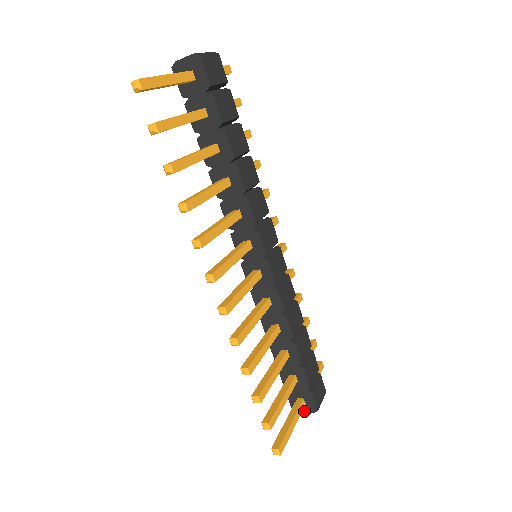
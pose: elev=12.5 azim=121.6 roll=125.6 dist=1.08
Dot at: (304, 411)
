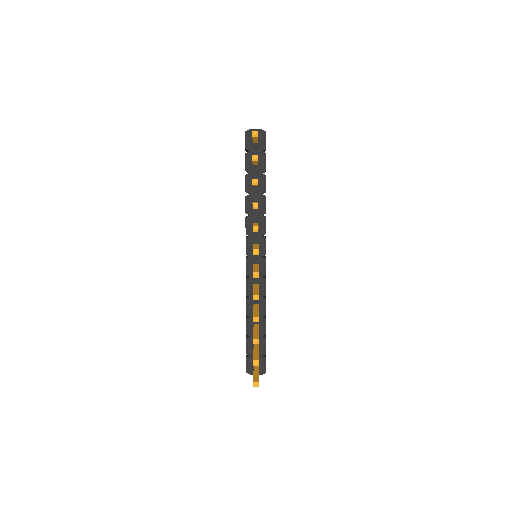
Dot at: occluded
